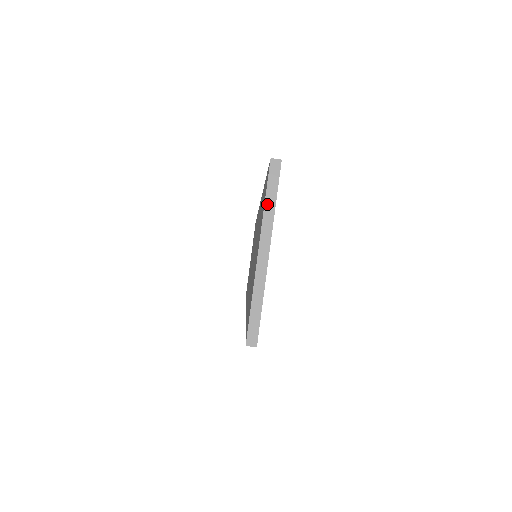
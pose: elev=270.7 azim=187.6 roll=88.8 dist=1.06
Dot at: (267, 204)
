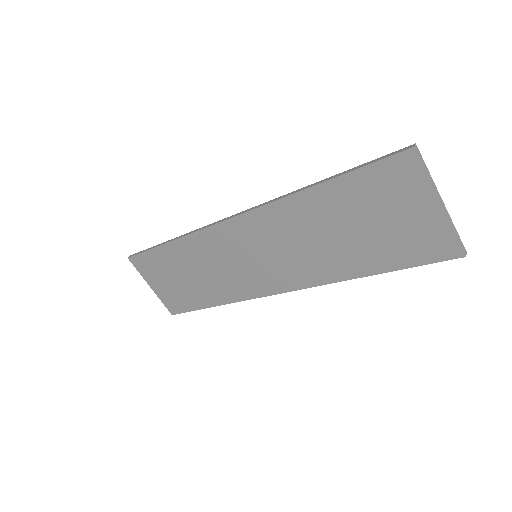
Dot at: (428, 175)
